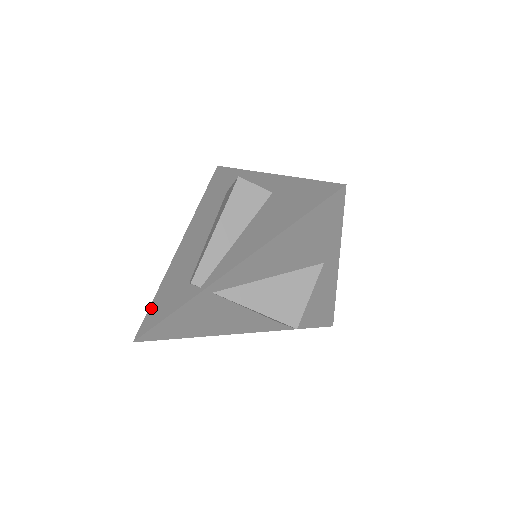
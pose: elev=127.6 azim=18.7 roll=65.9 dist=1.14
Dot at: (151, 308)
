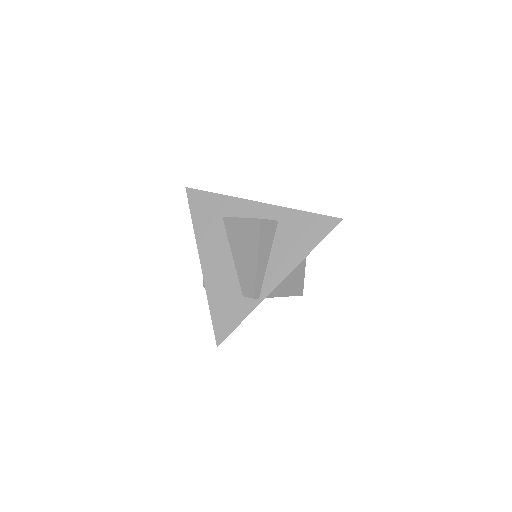
Dot at: (215, 320)
